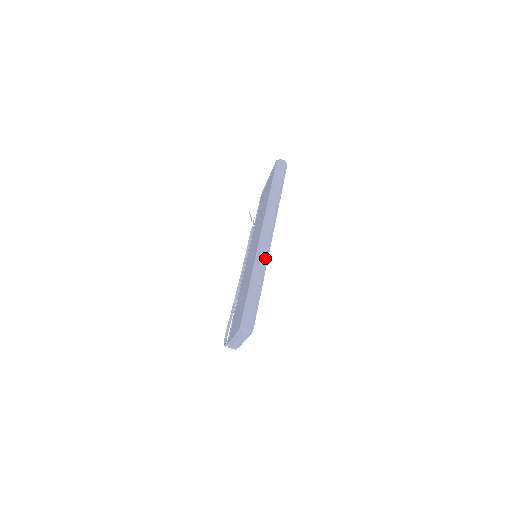
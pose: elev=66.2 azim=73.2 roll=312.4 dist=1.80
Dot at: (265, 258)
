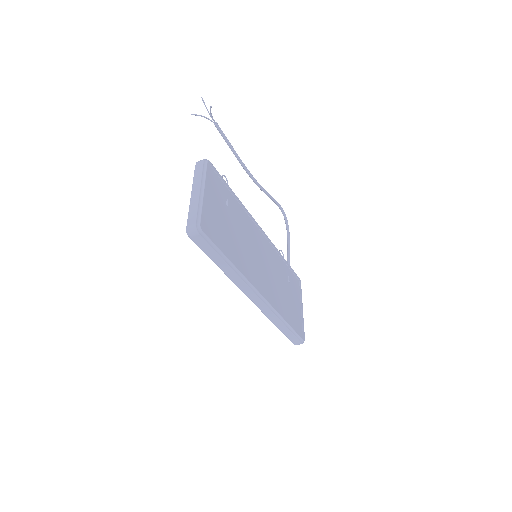
Dot at: (270, 311)
